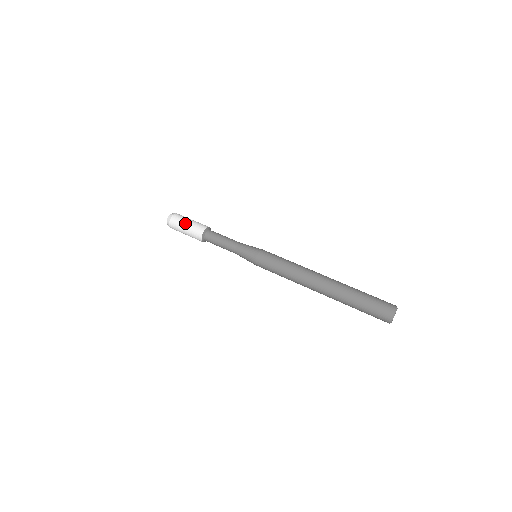
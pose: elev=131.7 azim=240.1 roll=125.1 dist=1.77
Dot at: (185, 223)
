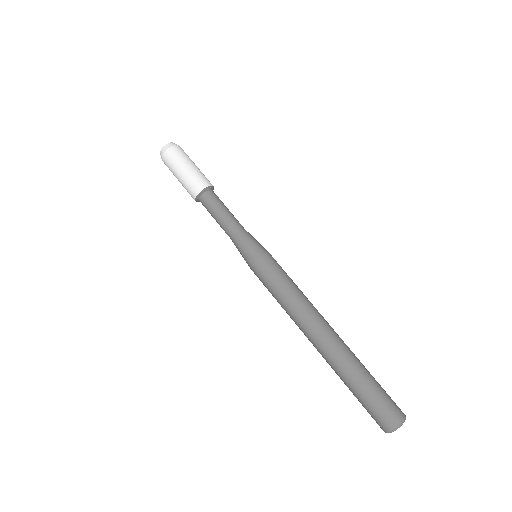
Dot at: (183, 166)
